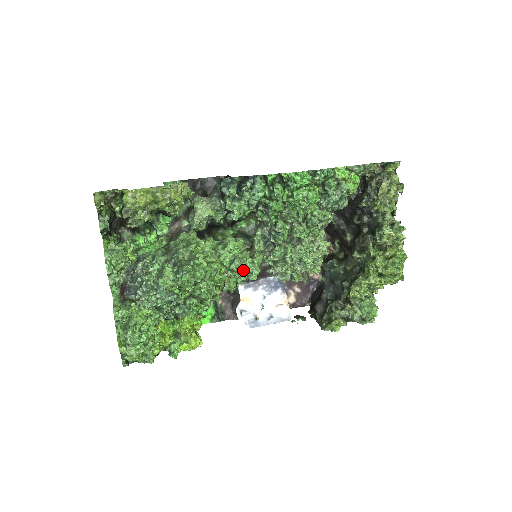
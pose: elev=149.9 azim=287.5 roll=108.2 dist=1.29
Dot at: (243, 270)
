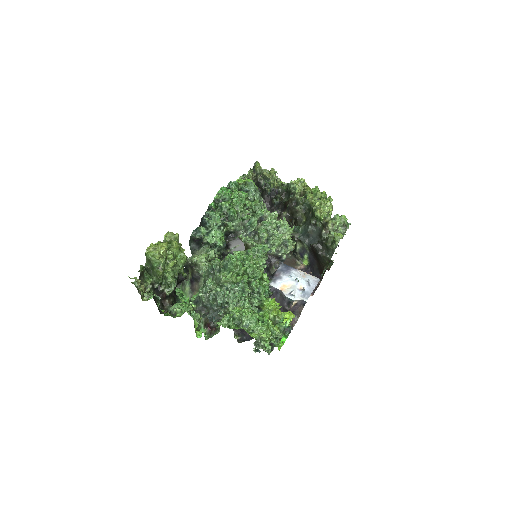
Dot at: (257, 247)
